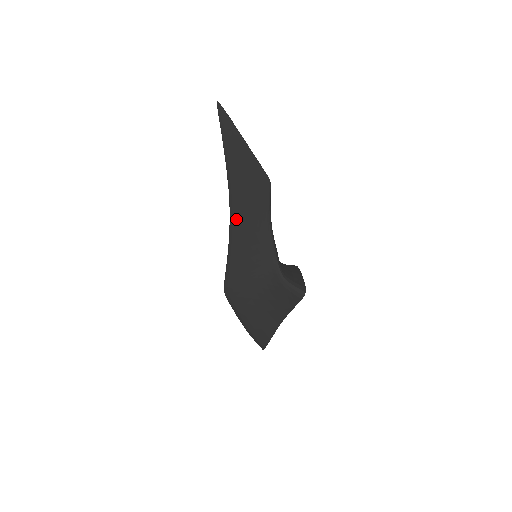
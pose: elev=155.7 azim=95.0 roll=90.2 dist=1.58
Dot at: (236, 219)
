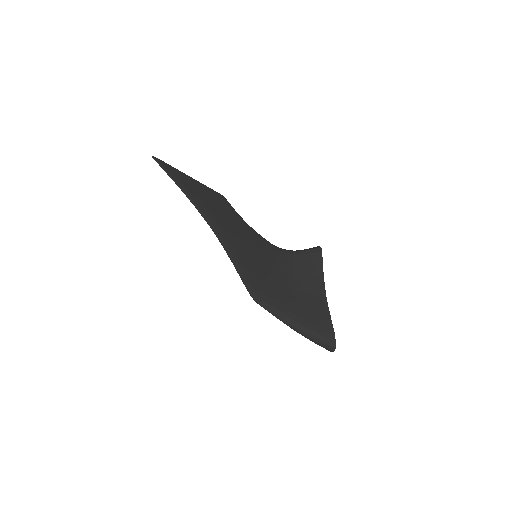
Dot at: (218, 228)
